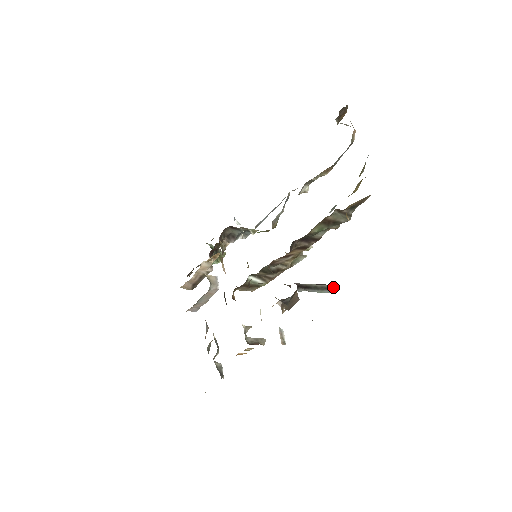
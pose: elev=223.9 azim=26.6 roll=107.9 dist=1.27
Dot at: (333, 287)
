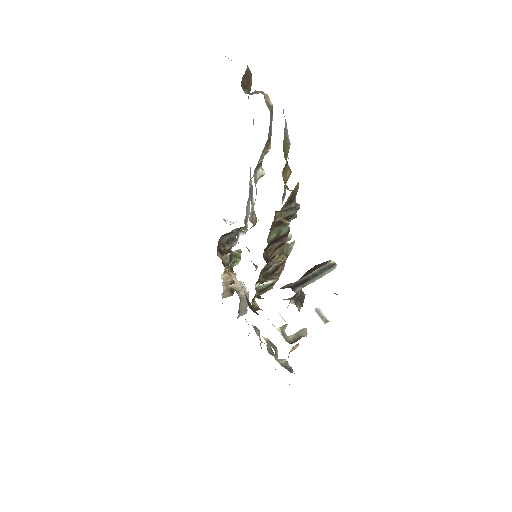
Dot at: (332, 262)
